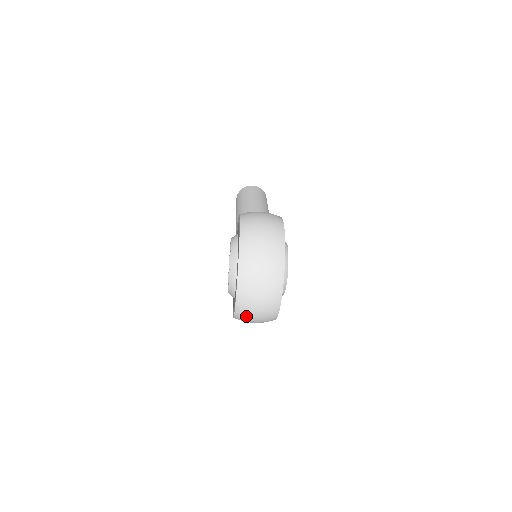
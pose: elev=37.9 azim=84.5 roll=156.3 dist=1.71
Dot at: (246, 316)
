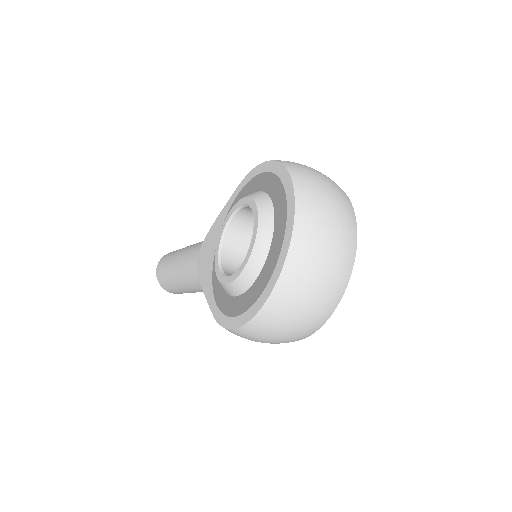
Dot at: (298, 287)
